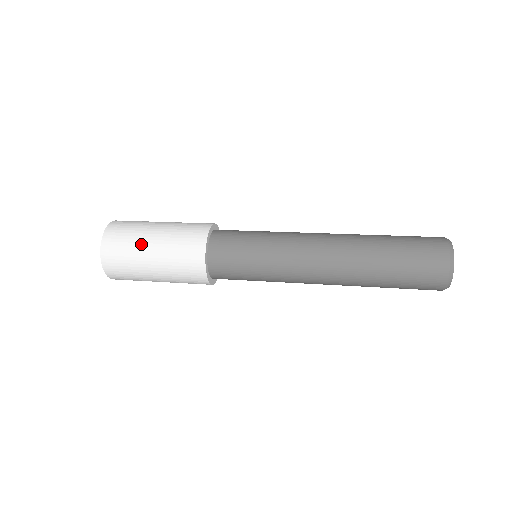
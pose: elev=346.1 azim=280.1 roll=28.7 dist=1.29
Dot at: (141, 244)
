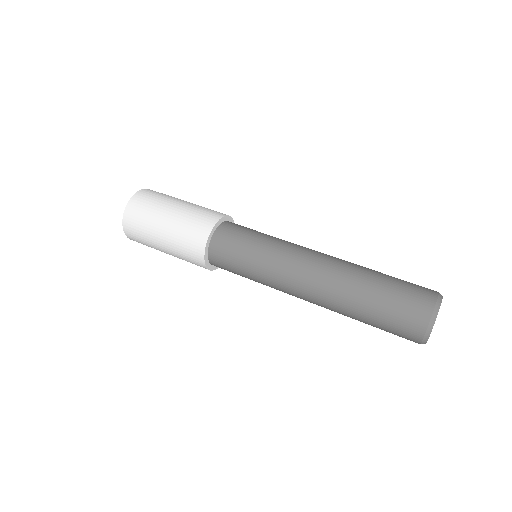
Dot at: (154, 224)
